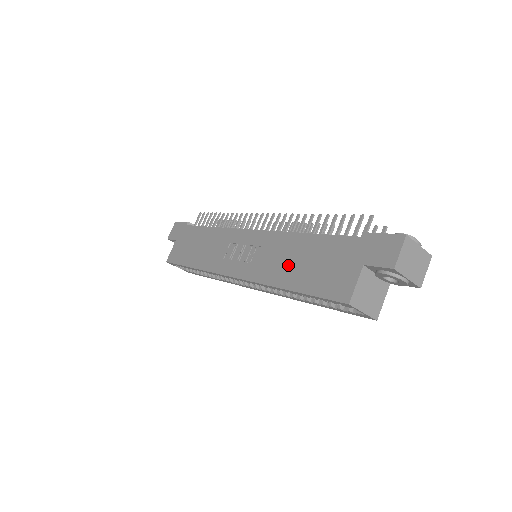
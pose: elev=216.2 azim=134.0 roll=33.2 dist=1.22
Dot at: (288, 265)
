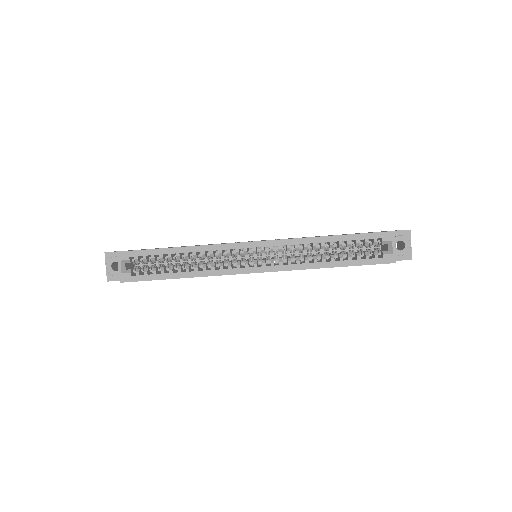
Dot at: occluded
